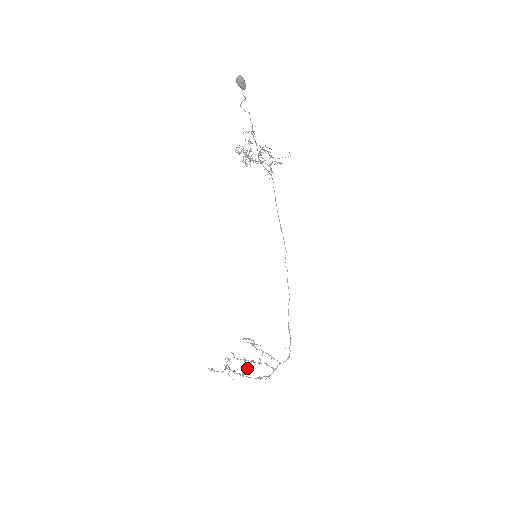
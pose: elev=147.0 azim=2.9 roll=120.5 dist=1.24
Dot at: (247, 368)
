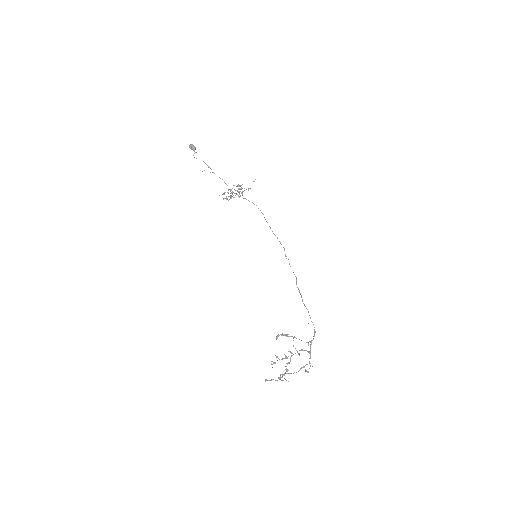
Dot at: (289, 363)
